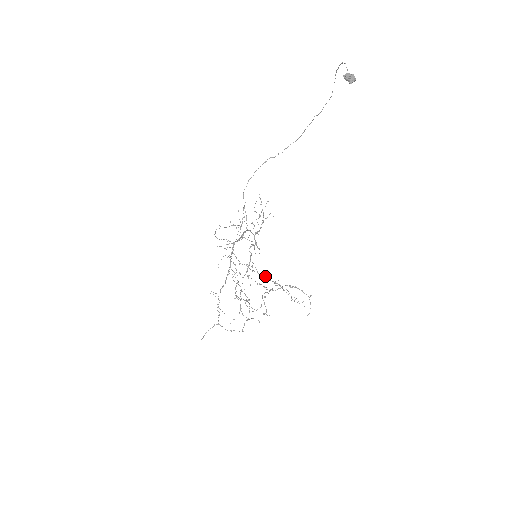
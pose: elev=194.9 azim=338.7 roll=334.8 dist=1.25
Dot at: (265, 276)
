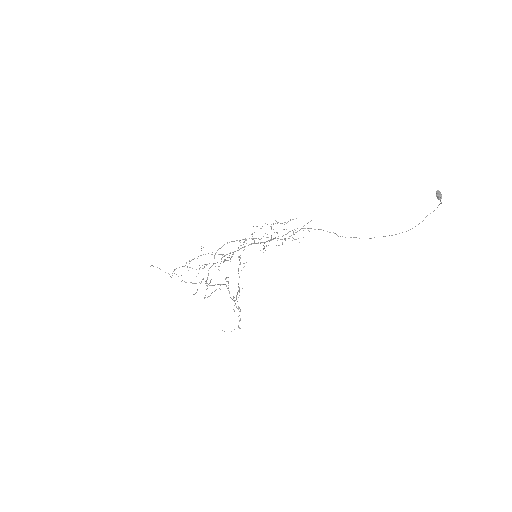
Dot at: occluded
